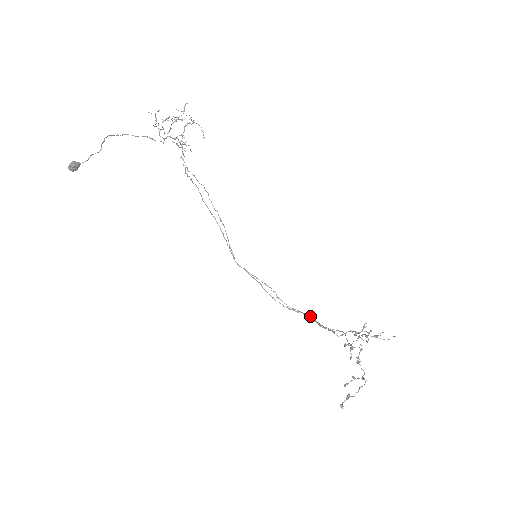
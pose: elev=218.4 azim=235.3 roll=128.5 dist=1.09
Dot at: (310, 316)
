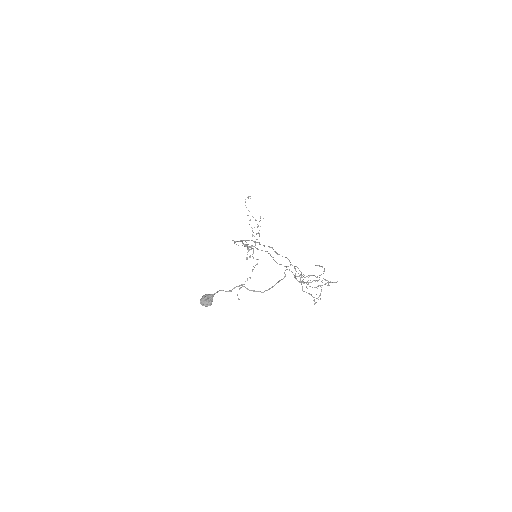
Dot at: occluded
